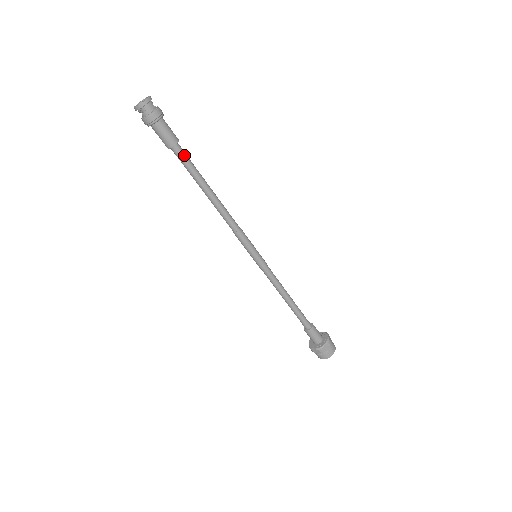
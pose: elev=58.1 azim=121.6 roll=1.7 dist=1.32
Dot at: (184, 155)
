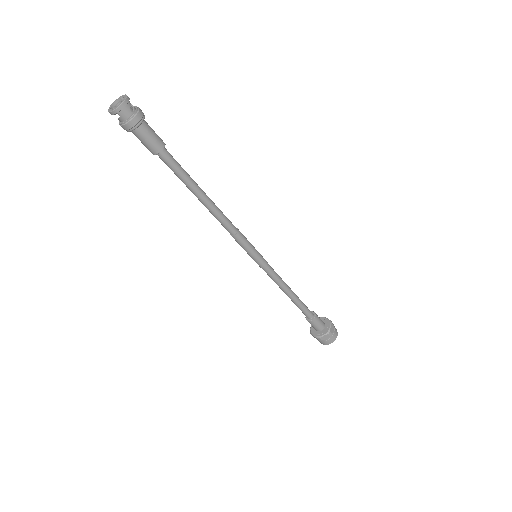
Dot at: (171, 162)
